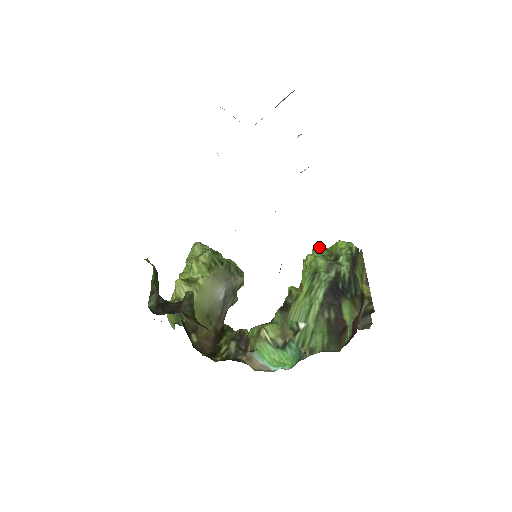
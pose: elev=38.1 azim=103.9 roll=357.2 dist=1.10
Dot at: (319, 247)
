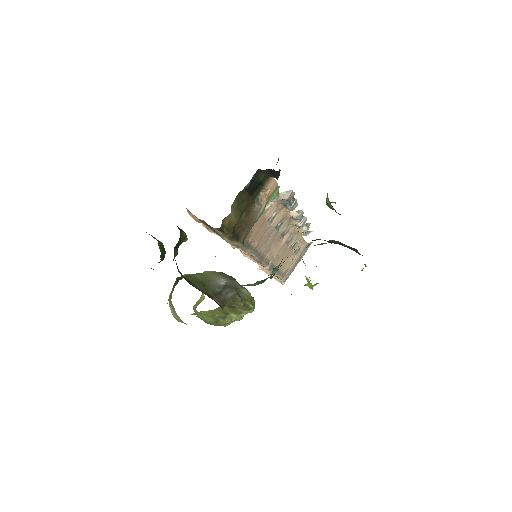
Dot at: occluded
